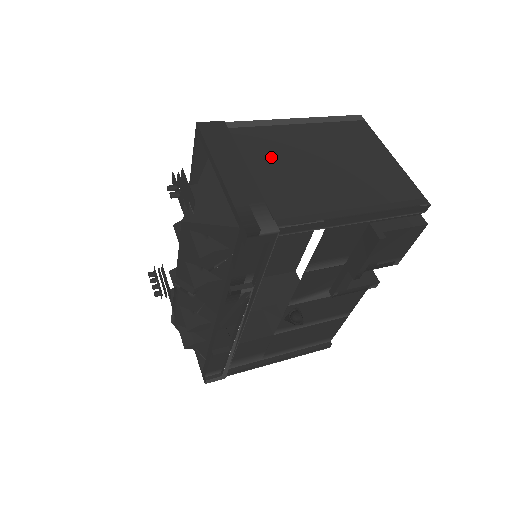
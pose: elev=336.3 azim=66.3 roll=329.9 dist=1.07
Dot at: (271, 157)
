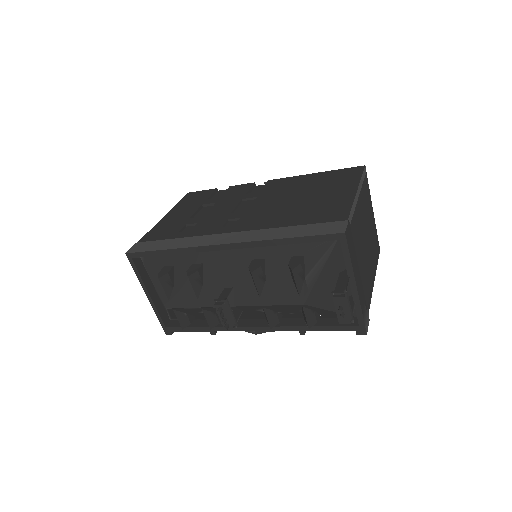
Dot at: (360, 249)
